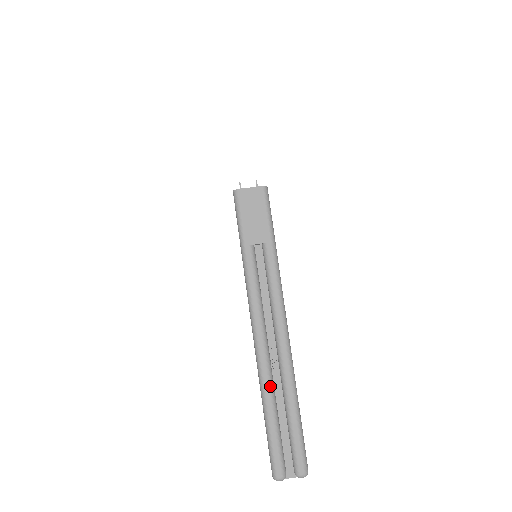
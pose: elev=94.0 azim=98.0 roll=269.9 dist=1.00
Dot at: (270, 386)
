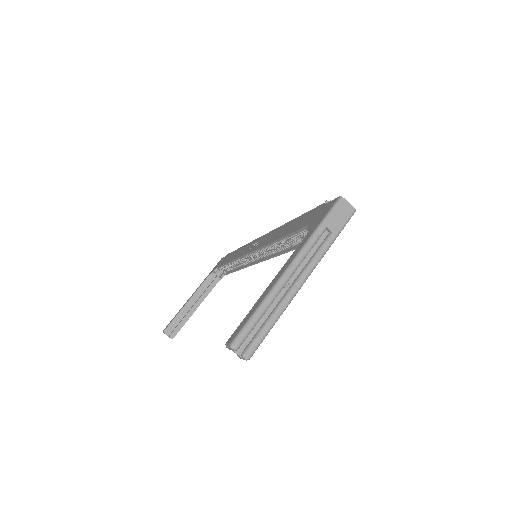
Dot at: (273, 298)
